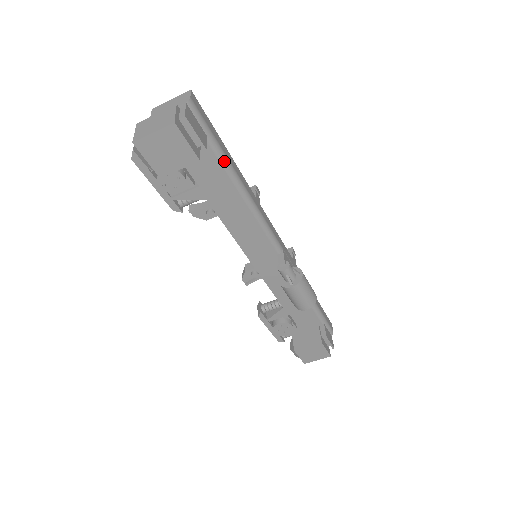
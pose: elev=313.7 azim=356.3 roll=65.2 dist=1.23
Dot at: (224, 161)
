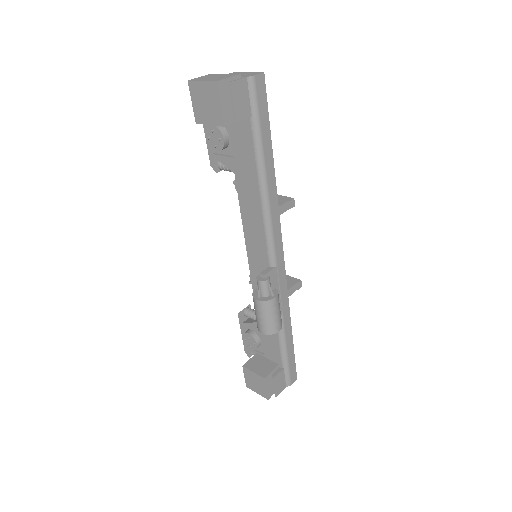
Dot at: (258, 148)
